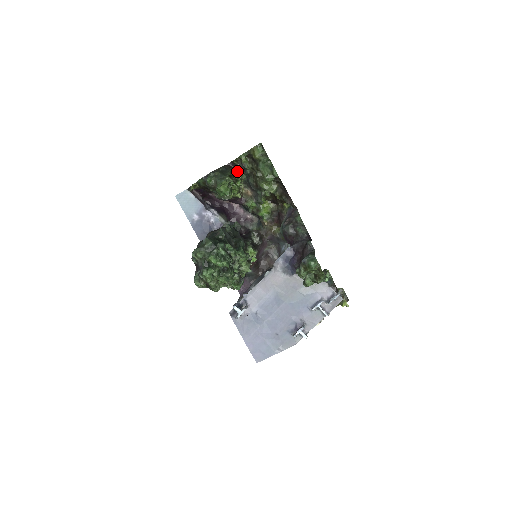
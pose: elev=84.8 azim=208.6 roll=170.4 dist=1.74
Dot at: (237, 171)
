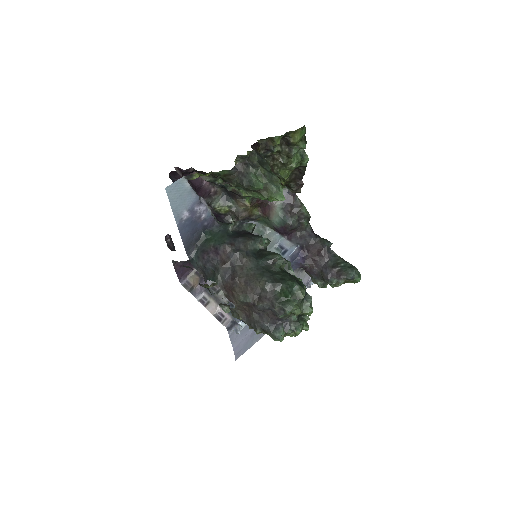
Dot at: (252, 150)
